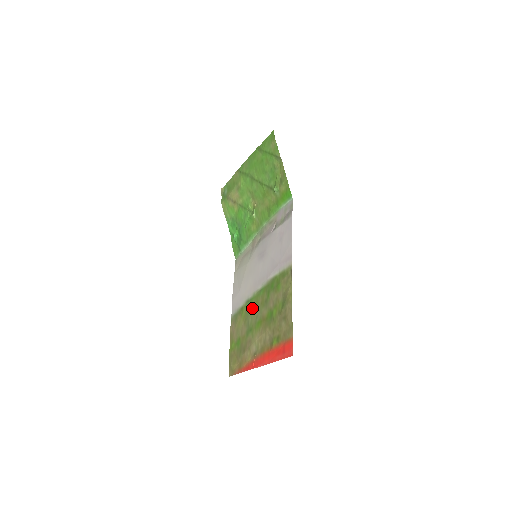
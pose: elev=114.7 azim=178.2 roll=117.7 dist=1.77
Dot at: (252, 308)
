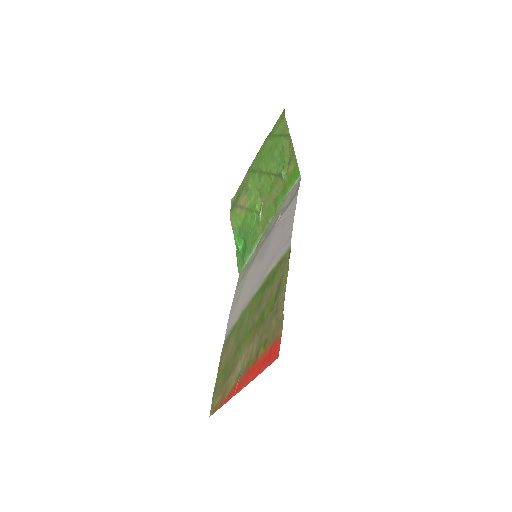
Dot at: (245, 319)
